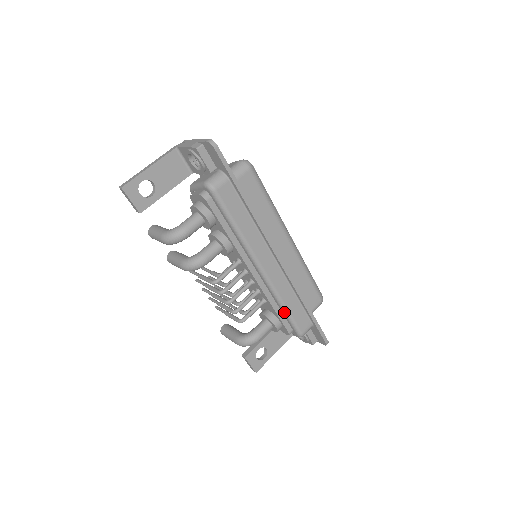
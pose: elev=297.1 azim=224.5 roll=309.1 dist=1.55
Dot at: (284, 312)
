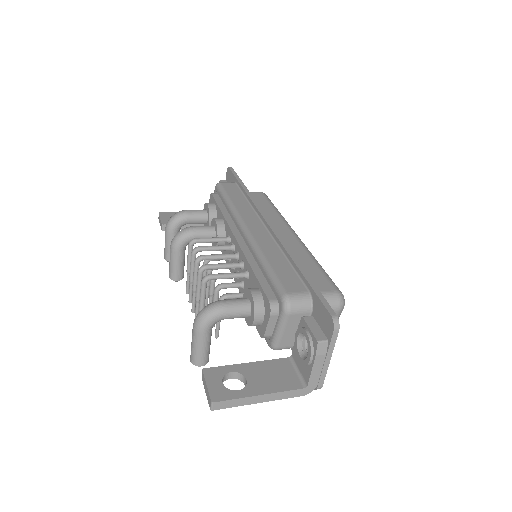
Dot at: (264, 268)
